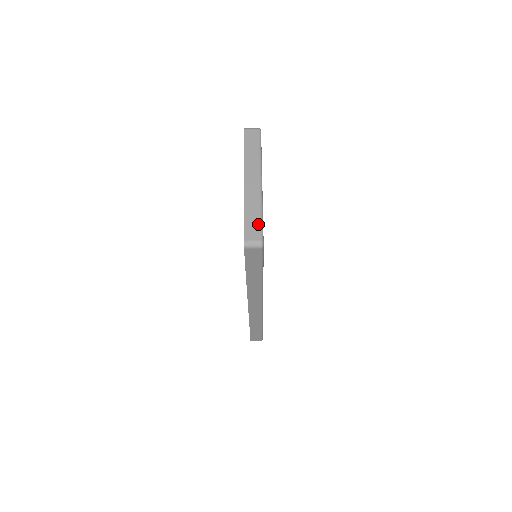
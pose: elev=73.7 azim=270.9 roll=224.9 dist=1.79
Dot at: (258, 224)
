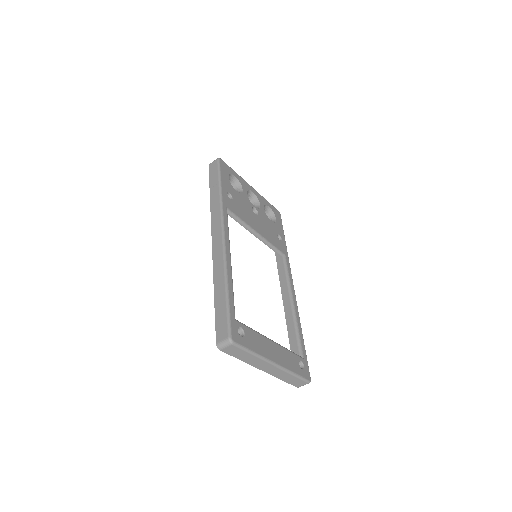
Dot at: (298, 380)
